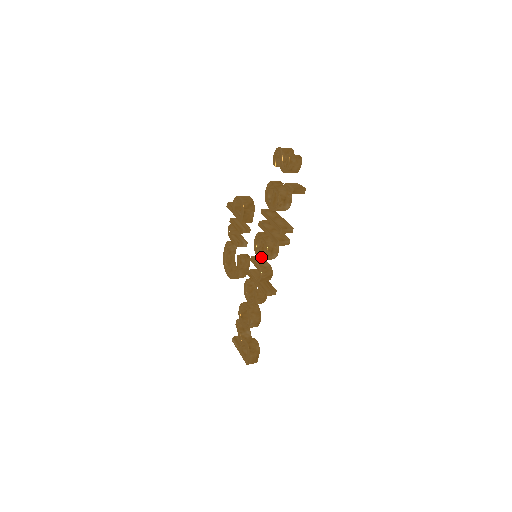
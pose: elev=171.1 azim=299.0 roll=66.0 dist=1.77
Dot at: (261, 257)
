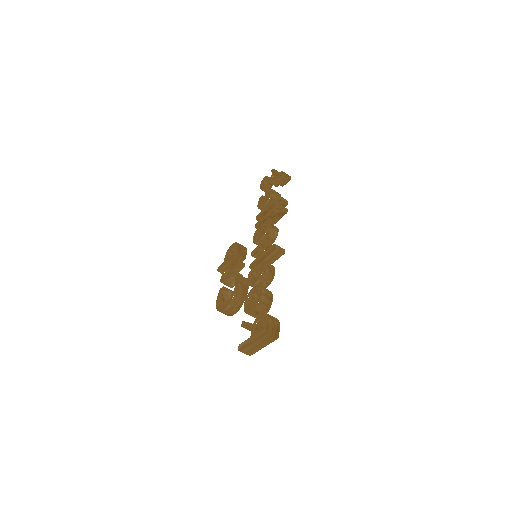
Dot at: (263, 234)
